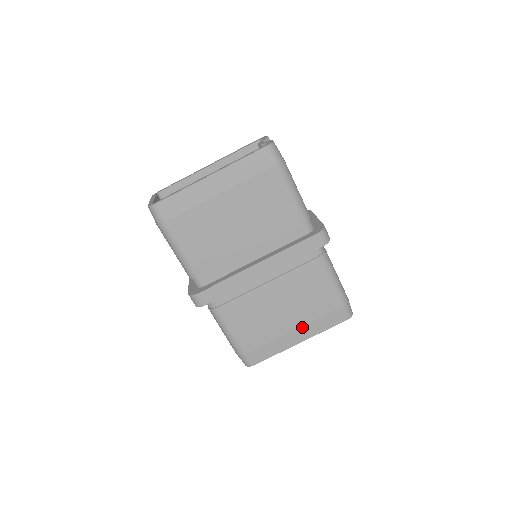
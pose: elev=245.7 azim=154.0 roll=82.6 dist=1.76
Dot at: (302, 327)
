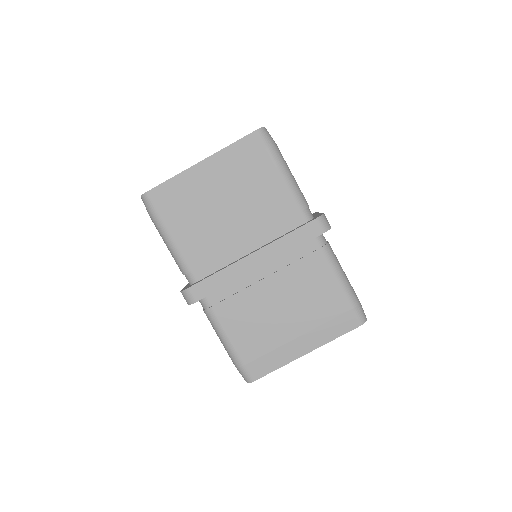
Dot at: (308, 333)
